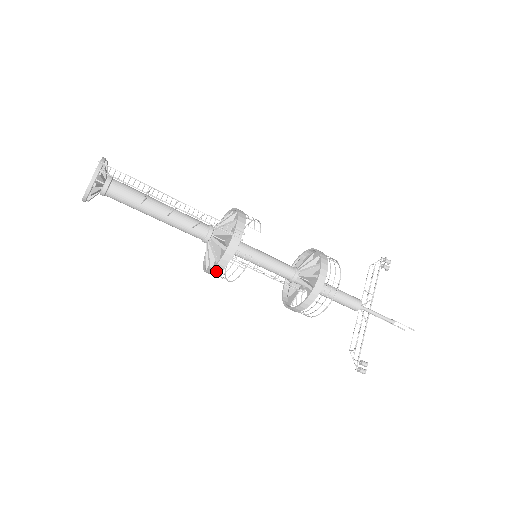
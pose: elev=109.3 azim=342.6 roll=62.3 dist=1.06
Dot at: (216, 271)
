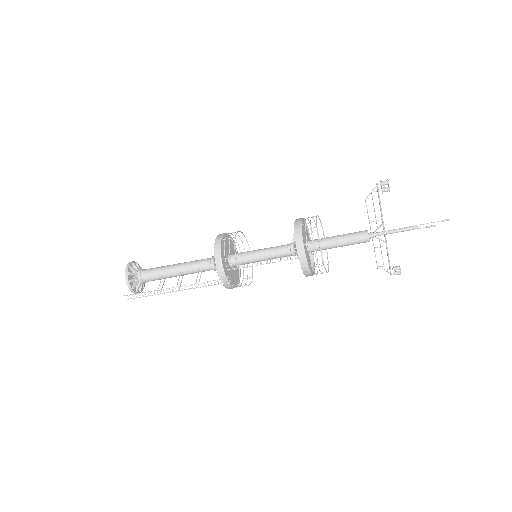
Dot at: occluded
